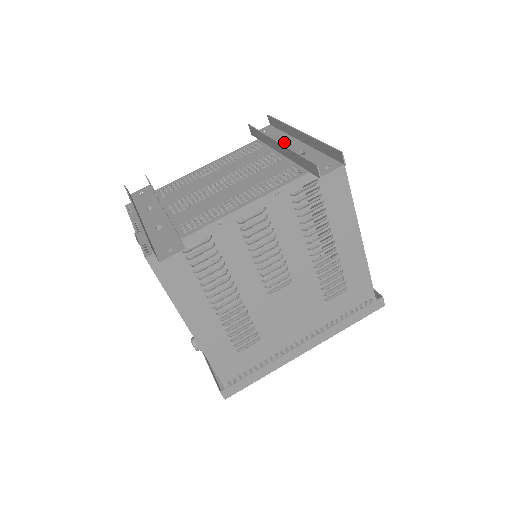
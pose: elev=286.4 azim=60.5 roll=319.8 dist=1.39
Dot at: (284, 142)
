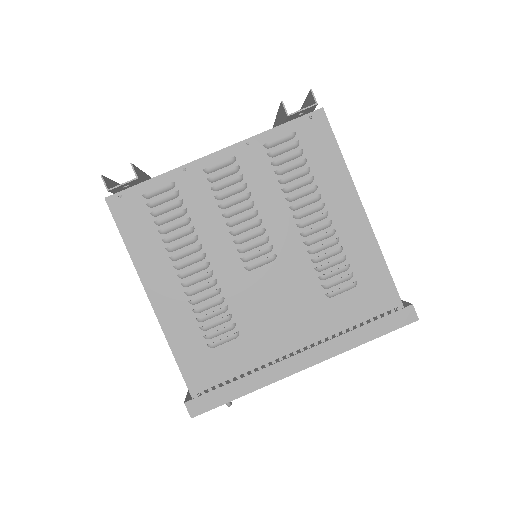
Dot at: occluded
